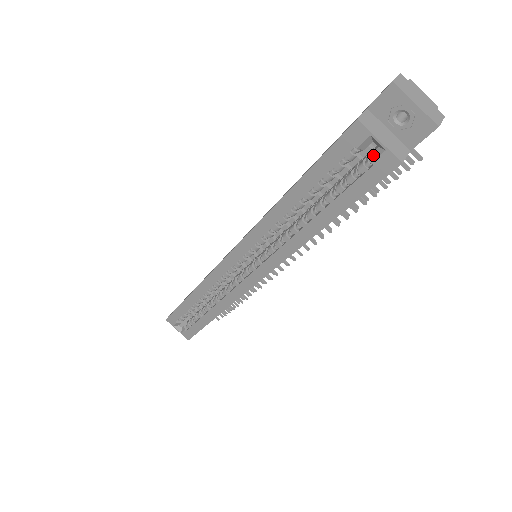
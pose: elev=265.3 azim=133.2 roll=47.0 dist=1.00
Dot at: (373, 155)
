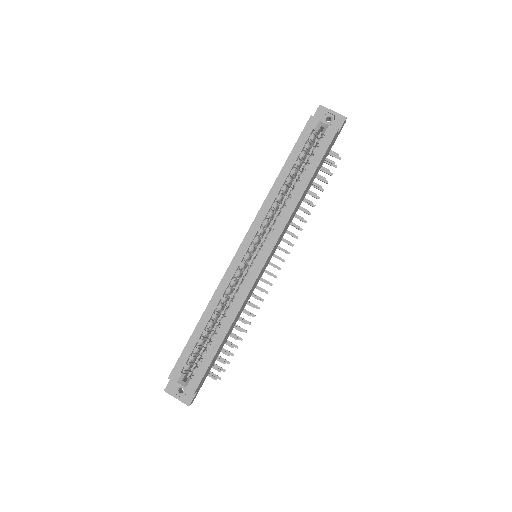
Dot at: (323, 132)
